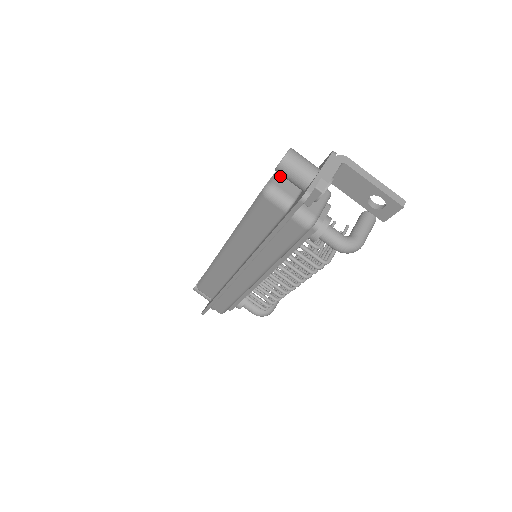
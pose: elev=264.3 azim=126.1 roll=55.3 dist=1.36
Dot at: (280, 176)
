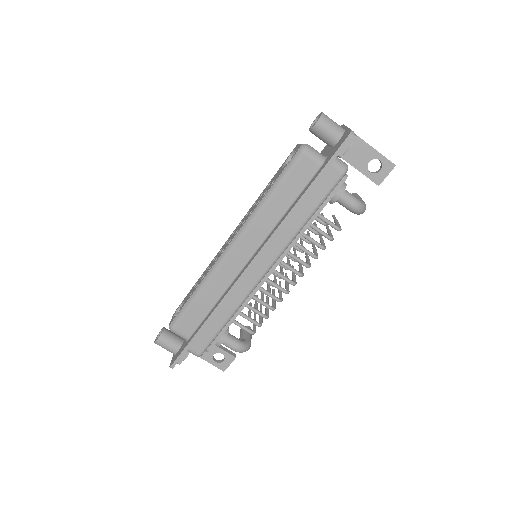
Dot at: occluded
